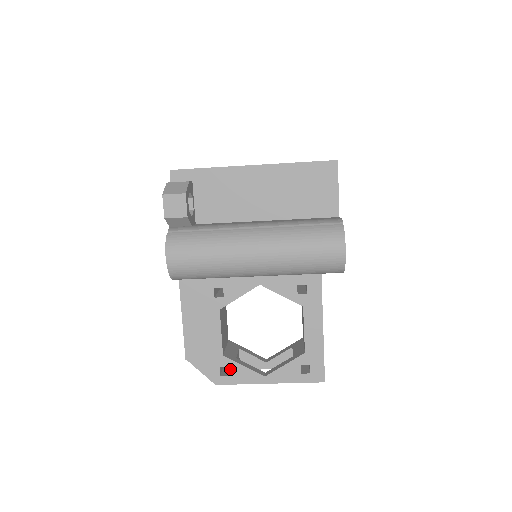
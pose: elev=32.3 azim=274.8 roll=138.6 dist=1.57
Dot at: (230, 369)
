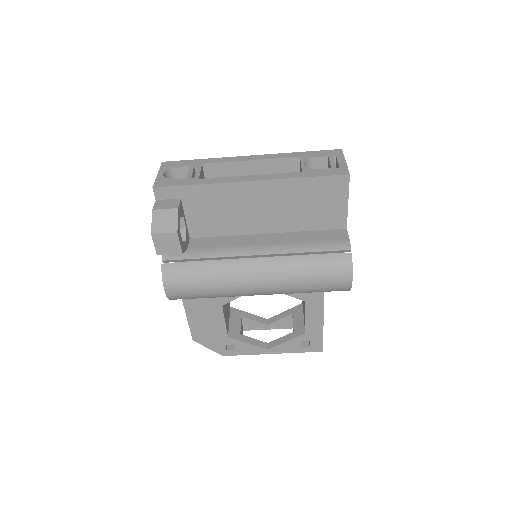
Dot at: (235, 346)
